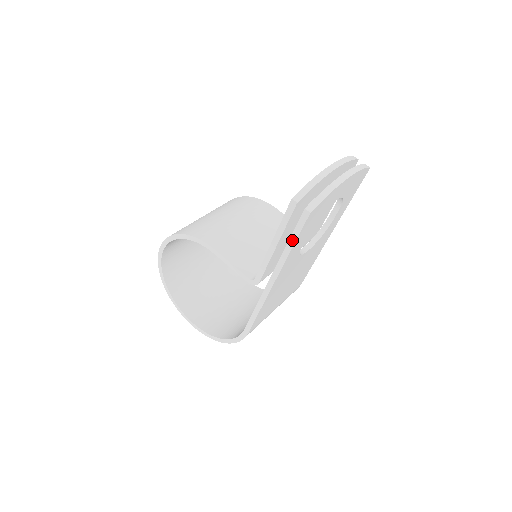
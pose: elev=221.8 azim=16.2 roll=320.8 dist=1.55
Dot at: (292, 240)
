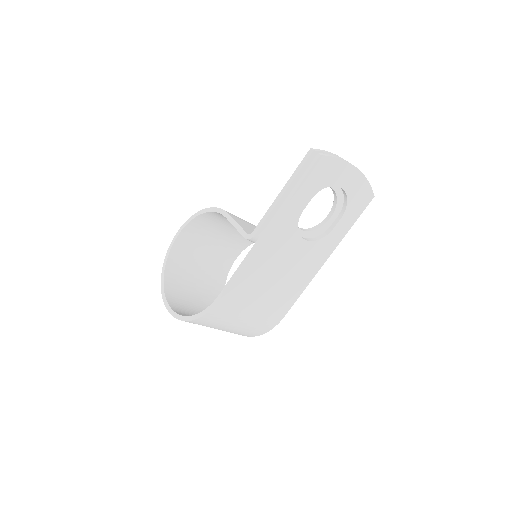
Dot at: (299, 183)
